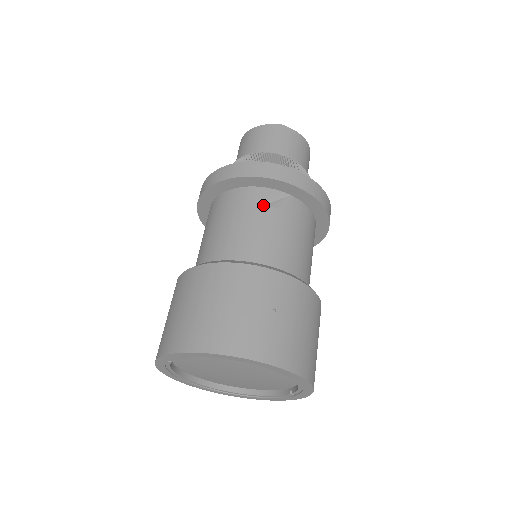
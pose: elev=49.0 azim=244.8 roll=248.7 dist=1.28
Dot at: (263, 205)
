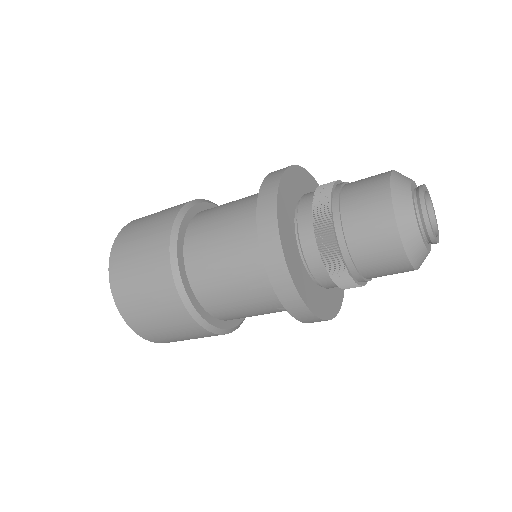
Dot at: (276, 308)
